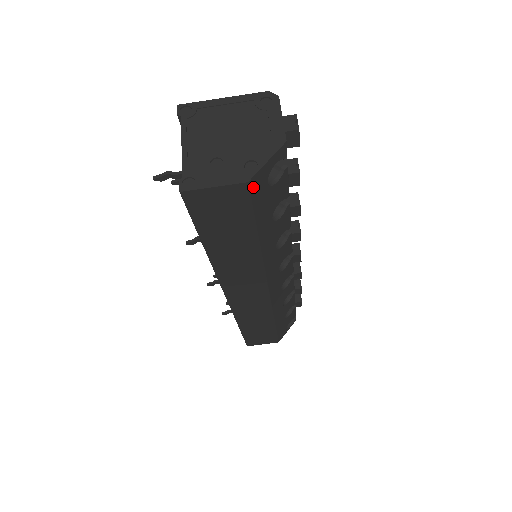
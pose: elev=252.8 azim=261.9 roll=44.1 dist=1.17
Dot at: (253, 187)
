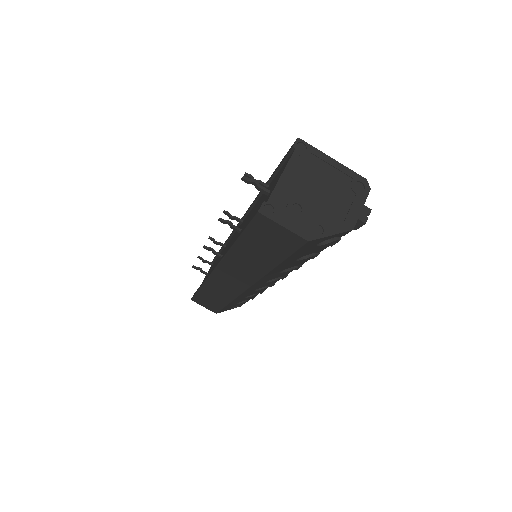
Dot at: (308, 244)
